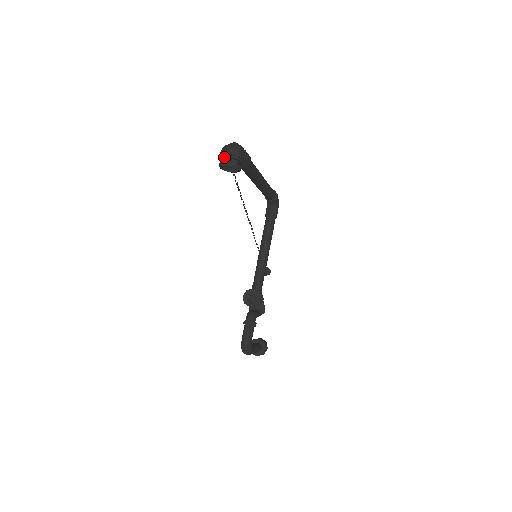
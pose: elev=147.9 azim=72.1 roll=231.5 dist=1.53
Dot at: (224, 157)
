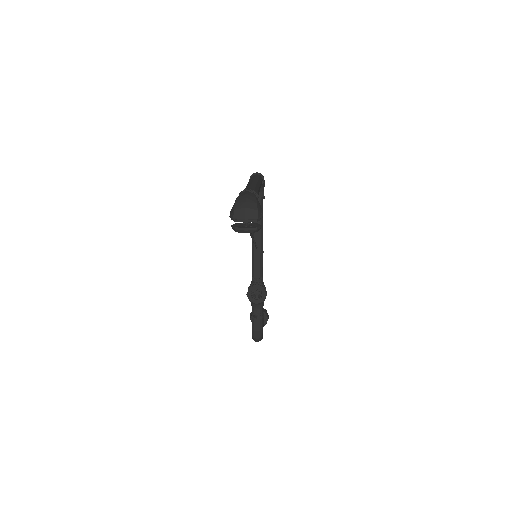
Dot at: (239, 221)
